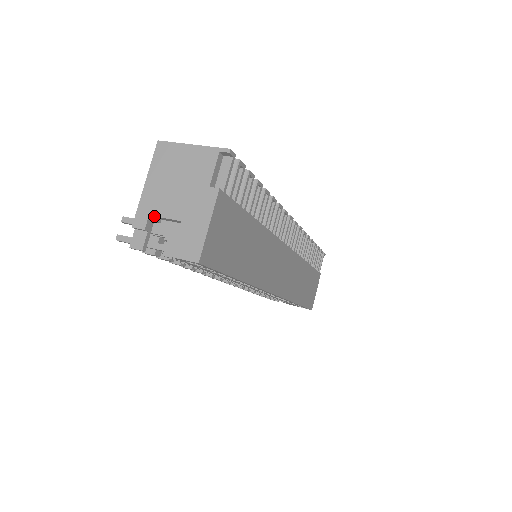
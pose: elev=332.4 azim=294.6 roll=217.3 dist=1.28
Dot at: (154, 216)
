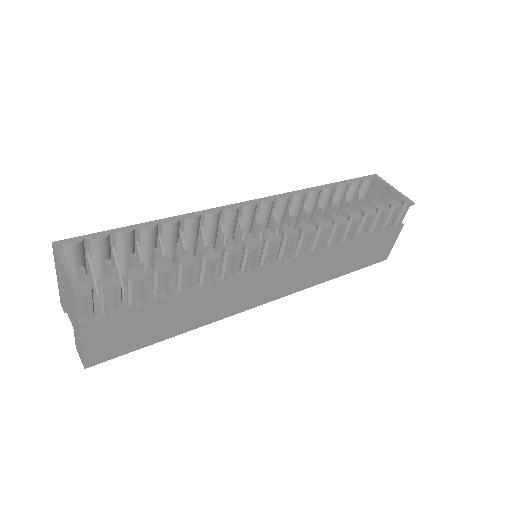
Dot at: (65, 308)
